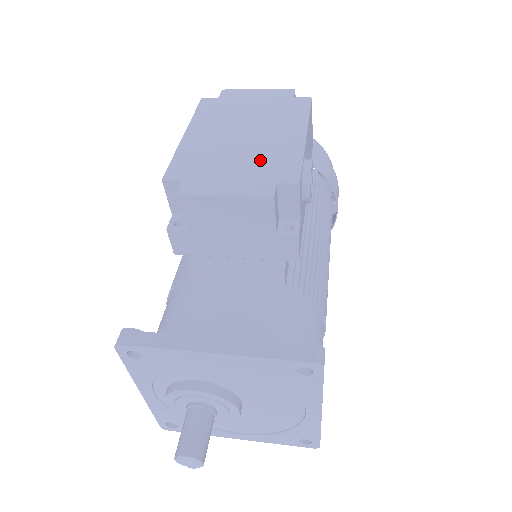
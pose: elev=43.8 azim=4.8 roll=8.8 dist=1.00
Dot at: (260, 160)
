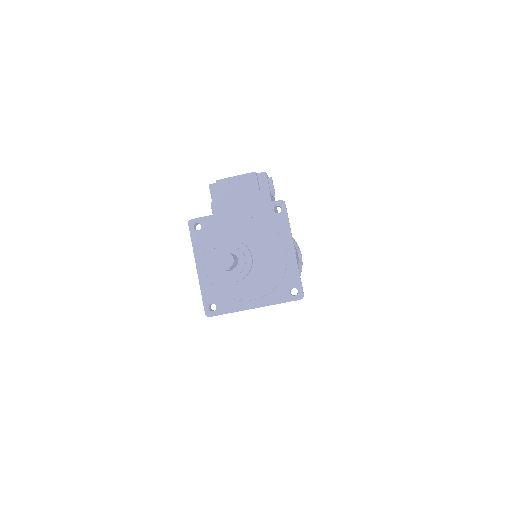
Dot at: occluded
